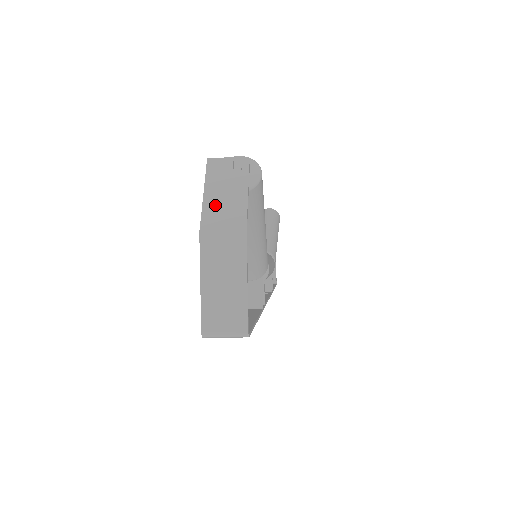
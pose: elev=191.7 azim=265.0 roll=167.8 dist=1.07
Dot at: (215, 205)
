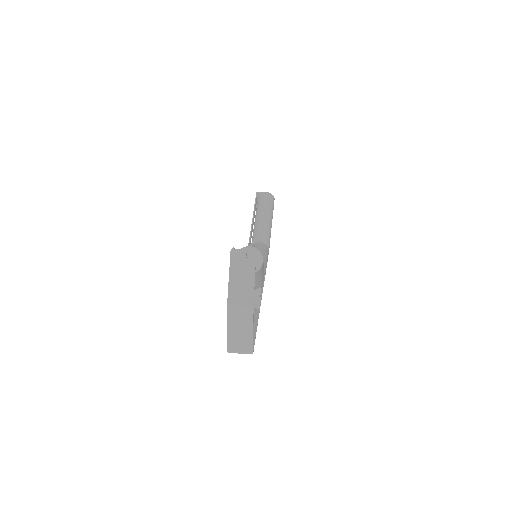
Dot at: (236, 284)
